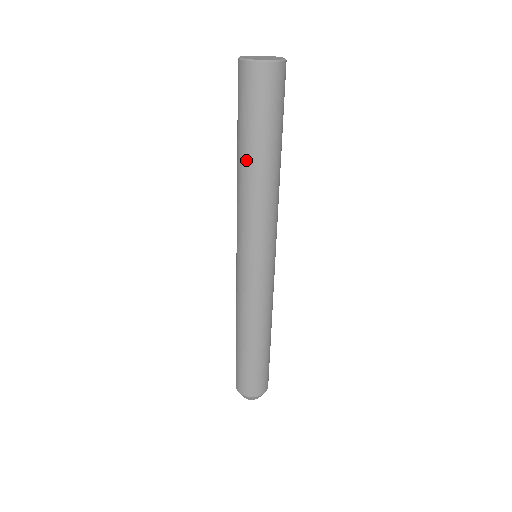
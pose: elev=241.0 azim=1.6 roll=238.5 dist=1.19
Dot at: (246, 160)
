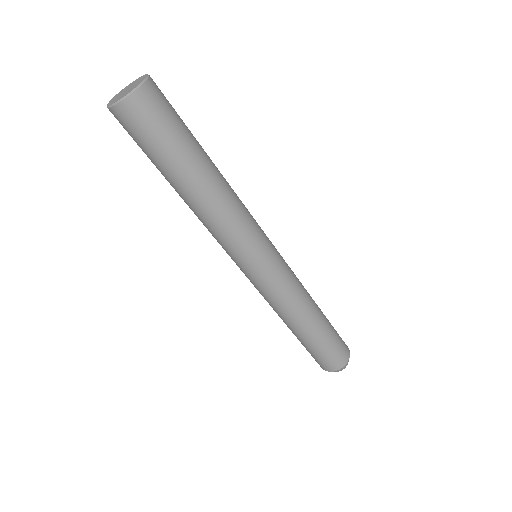
Dot at: (191, 184)
